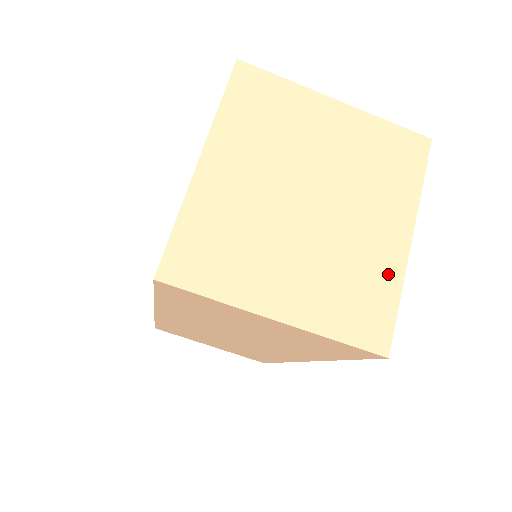
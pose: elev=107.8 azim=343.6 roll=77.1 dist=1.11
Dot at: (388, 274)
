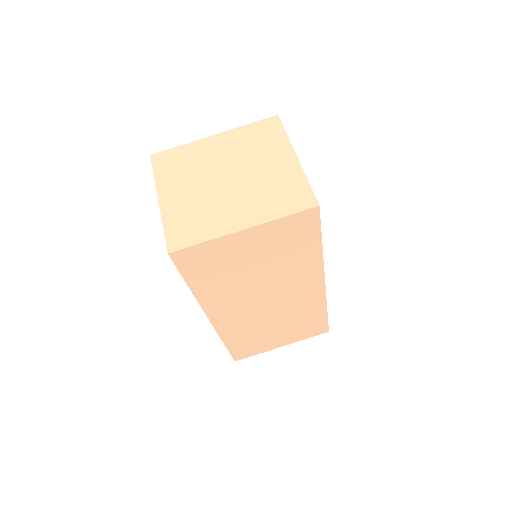
Dot at: (214, 229)
